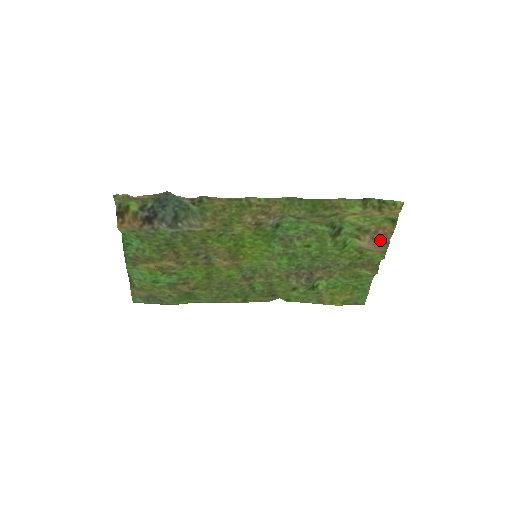
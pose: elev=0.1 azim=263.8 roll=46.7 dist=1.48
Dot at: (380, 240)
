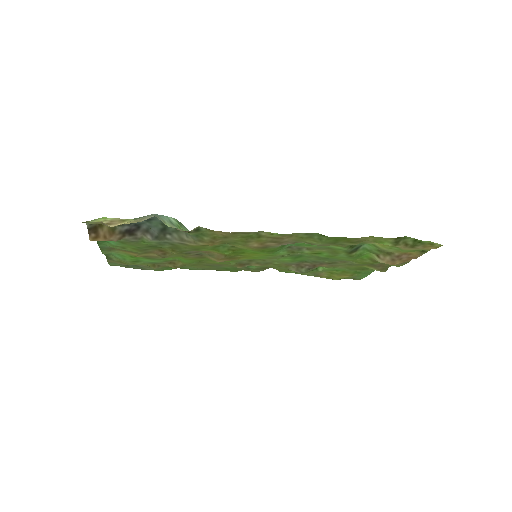
Dot at: (401, 262)
